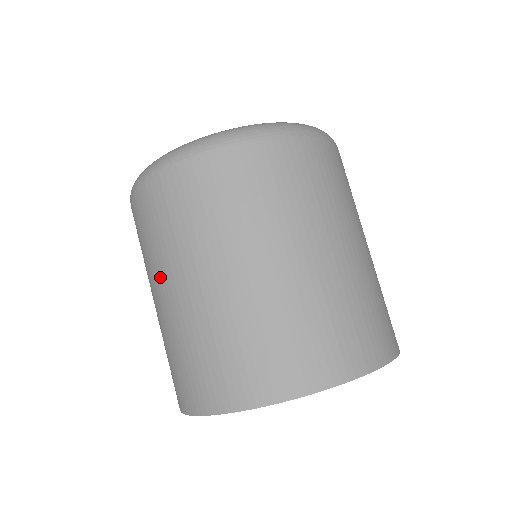
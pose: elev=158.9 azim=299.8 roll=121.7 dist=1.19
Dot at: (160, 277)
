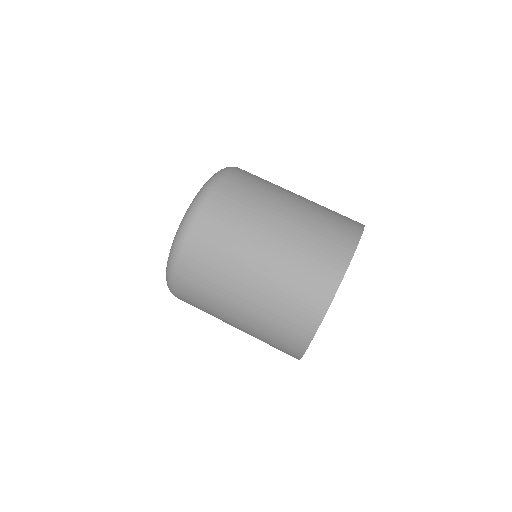
Dot at: (259, 232)
